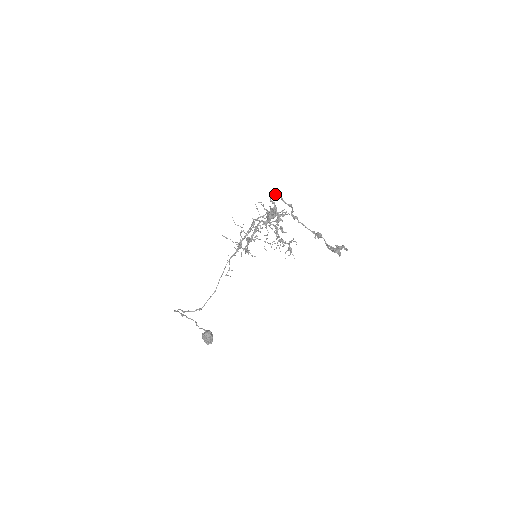
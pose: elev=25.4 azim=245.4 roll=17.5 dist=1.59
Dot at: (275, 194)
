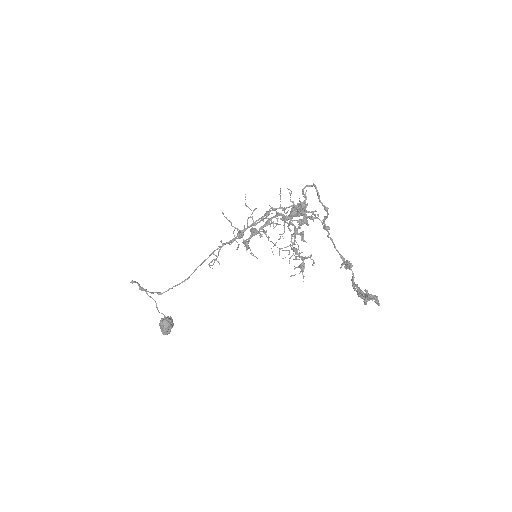
Dot at: (312, 185)
